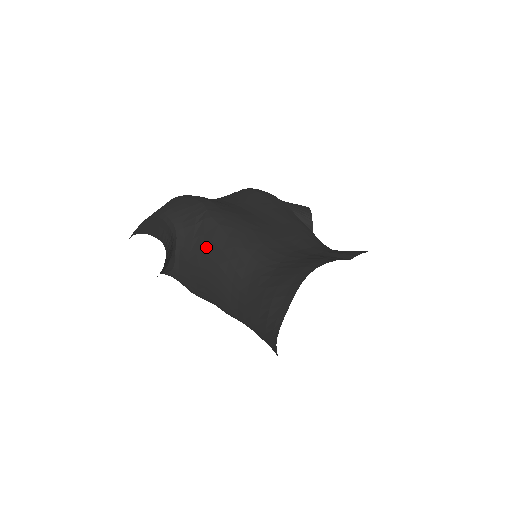
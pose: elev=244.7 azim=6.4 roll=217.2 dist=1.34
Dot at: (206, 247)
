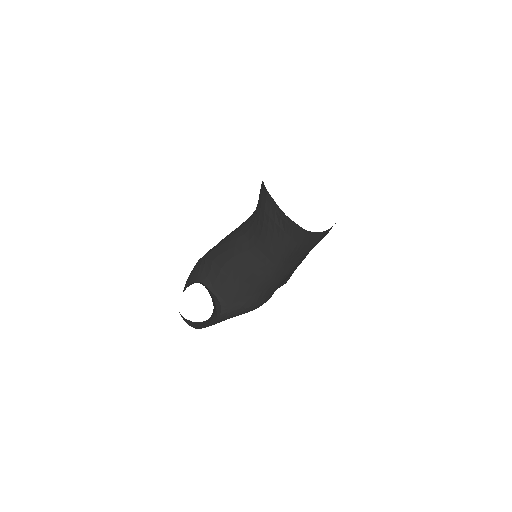
Dot at: (220, 262)
